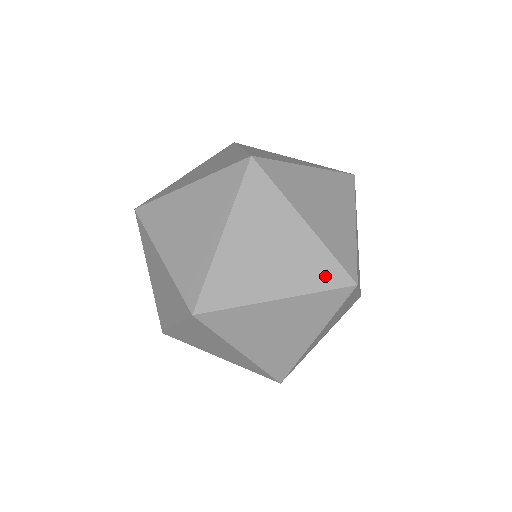
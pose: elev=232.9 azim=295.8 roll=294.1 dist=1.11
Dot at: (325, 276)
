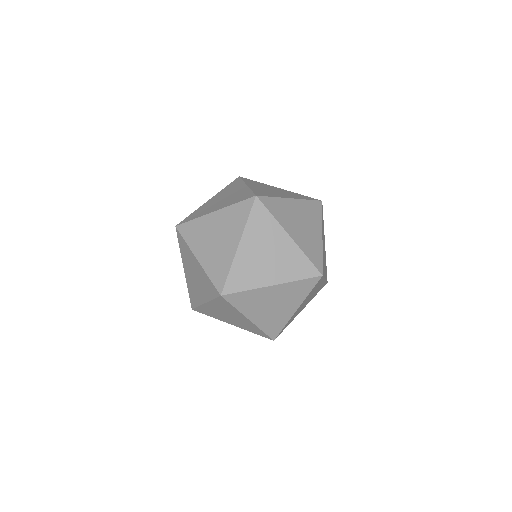
Dot at: (302, 270)
